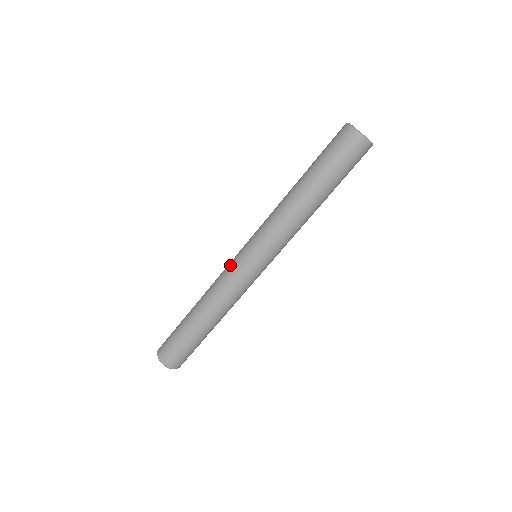
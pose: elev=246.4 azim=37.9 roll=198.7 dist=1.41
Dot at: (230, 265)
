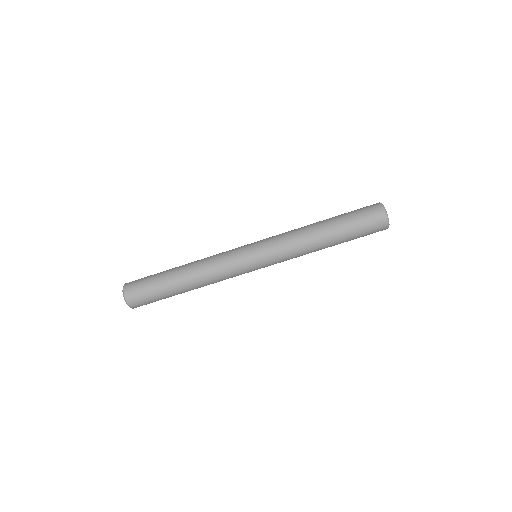
Dot at: (234, 254)
